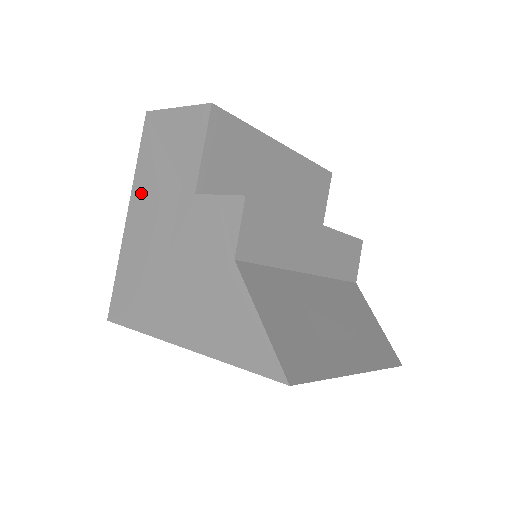
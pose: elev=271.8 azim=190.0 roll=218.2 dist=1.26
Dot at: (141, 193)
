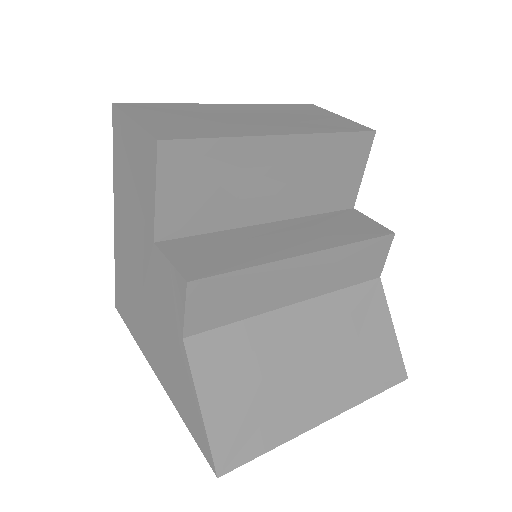
Dot at: (119, 204)
